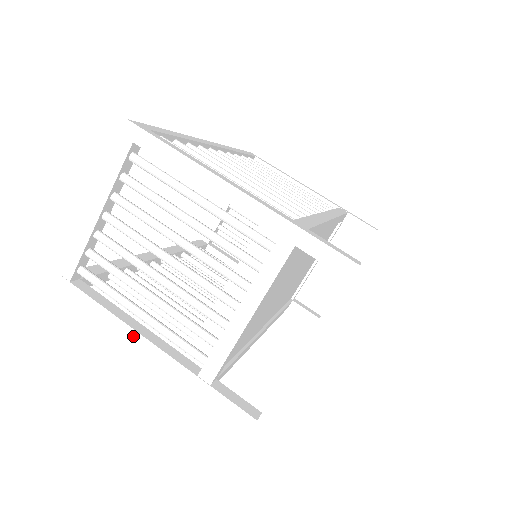
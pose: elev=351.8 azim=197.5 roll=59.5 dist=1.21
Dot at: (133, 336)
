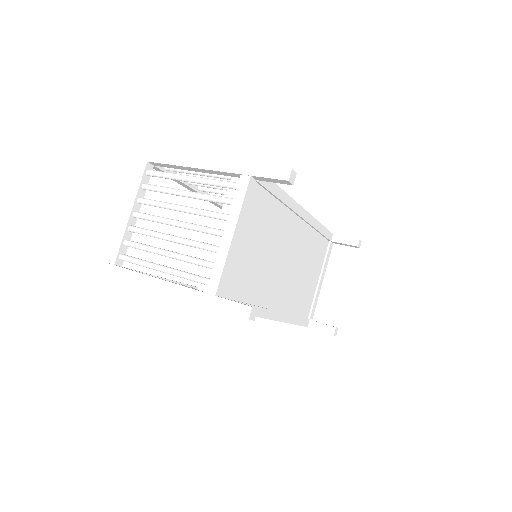
Dot at: (158, 284)
